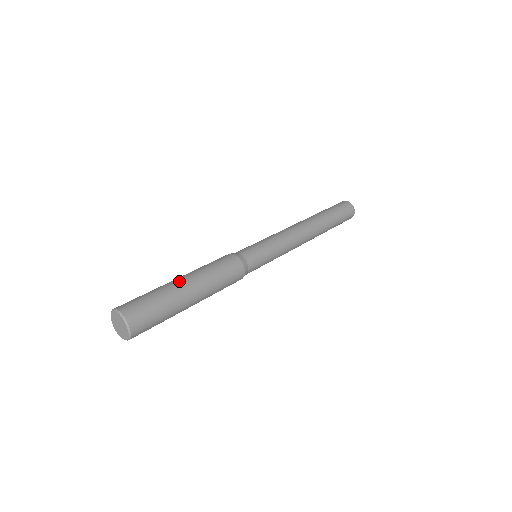
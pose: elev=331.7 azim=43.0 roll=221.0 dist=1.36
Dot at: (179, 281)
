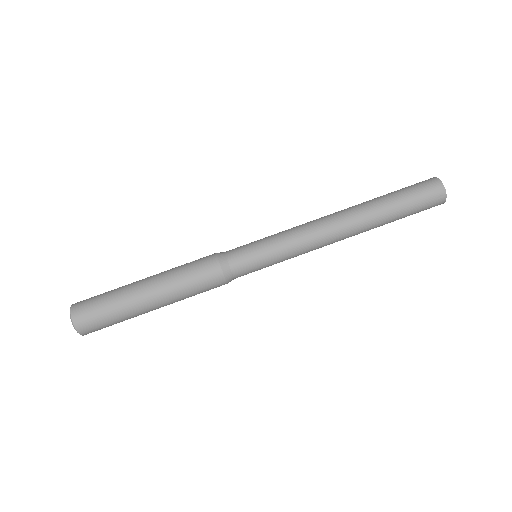
Dot at: (148, 308)
